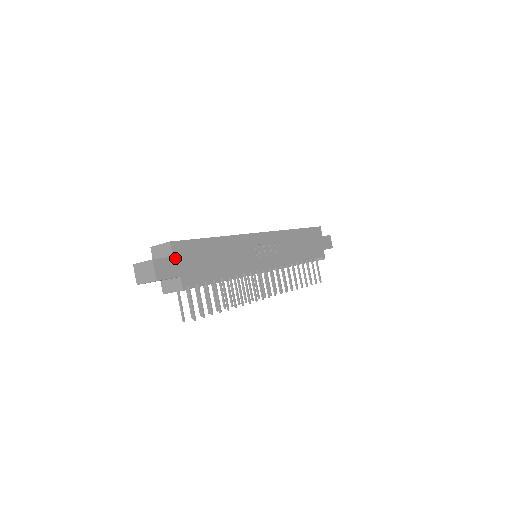
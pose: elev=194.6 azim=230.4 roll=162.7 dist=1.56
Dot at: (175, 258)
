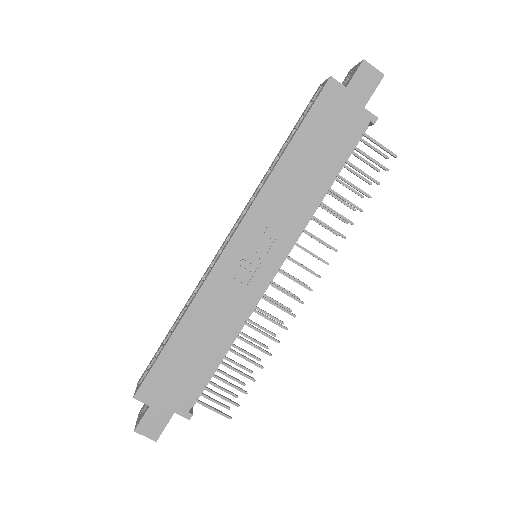
Dot at: (153, 404)
